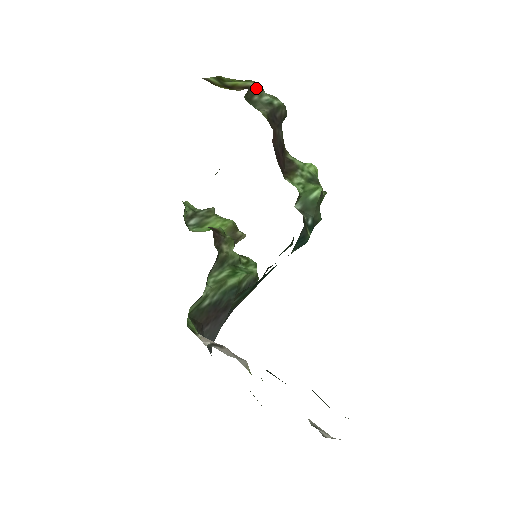
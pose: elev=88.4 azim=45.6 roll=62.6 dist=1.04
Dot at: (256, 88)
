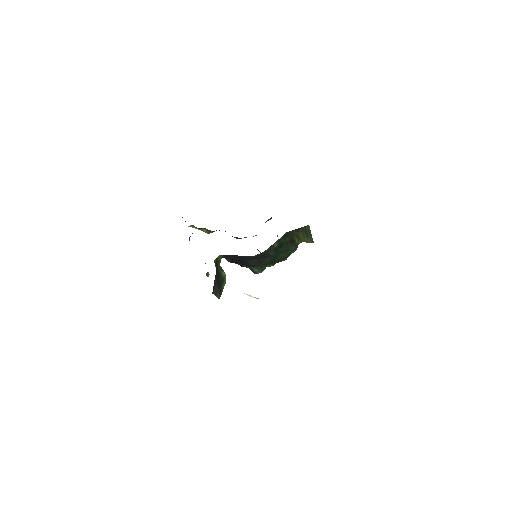
Dot at: occluded
